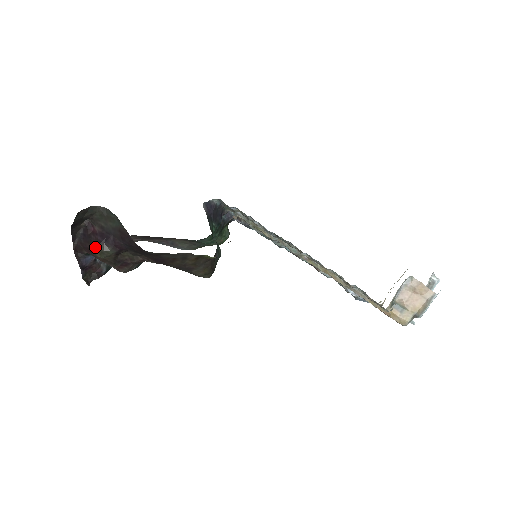
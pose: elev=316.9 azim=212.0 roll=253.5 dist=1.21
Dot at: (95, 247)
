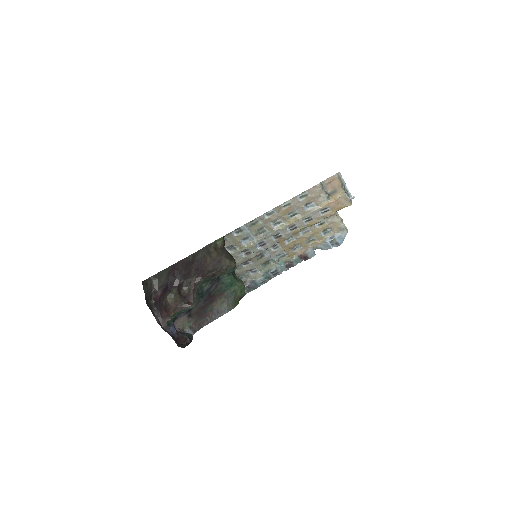
Dot at: (165, 298)
